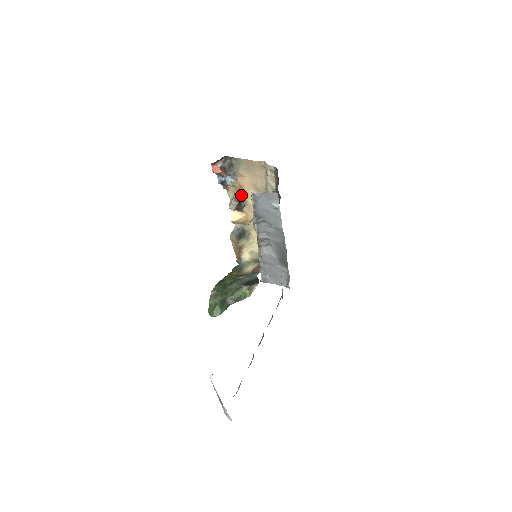
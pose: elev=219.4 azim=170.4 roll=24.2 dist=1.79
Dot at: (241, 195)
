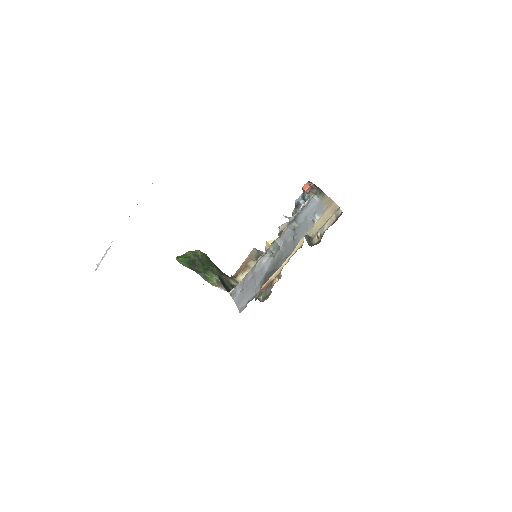
Dot at: occluded
